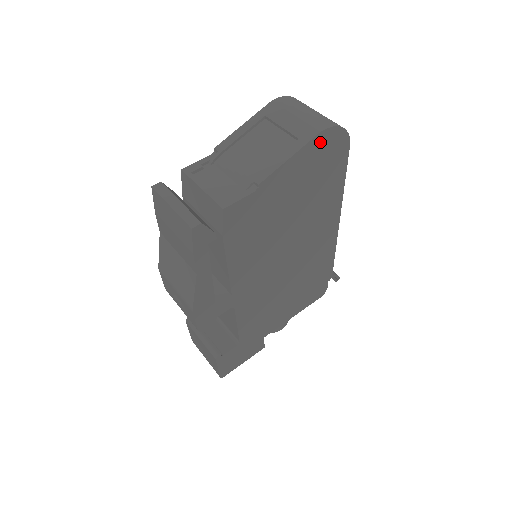
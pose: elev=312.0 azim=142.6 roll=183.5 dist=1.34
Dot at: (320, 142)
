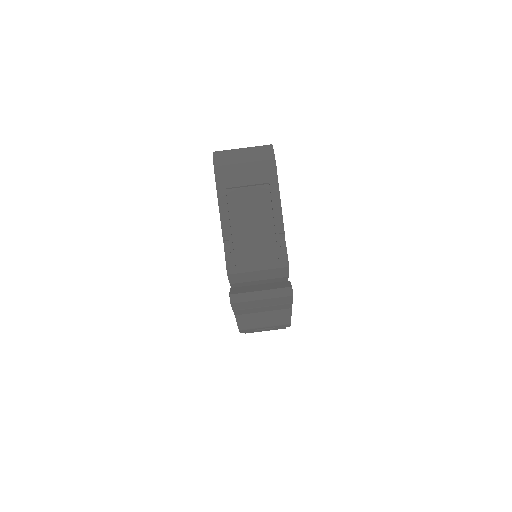
Dot at: occluded
